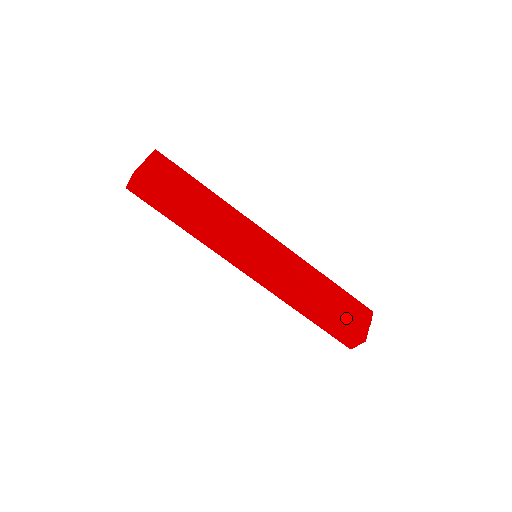
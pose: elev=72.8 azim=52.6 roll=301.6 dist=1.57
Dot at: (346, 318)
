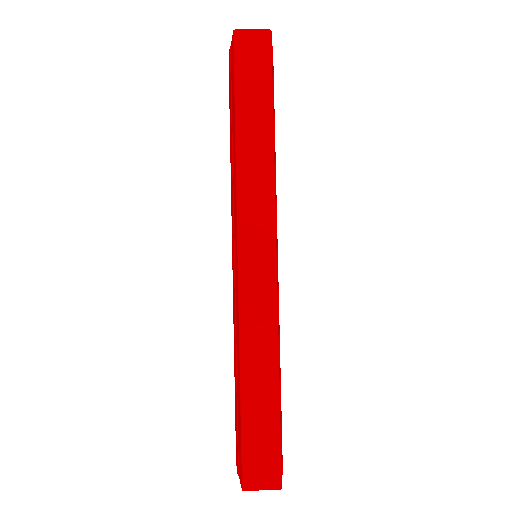
Dot at: occluded
